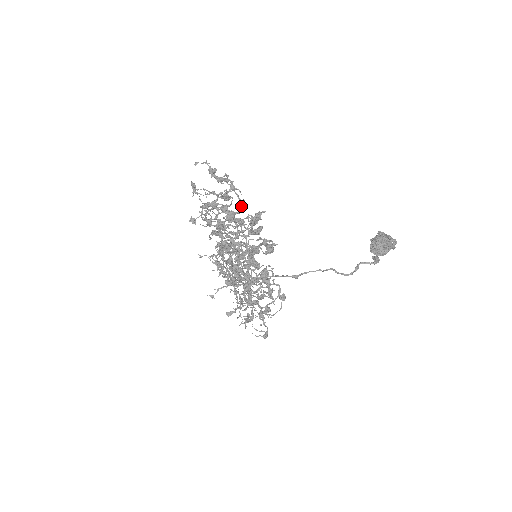
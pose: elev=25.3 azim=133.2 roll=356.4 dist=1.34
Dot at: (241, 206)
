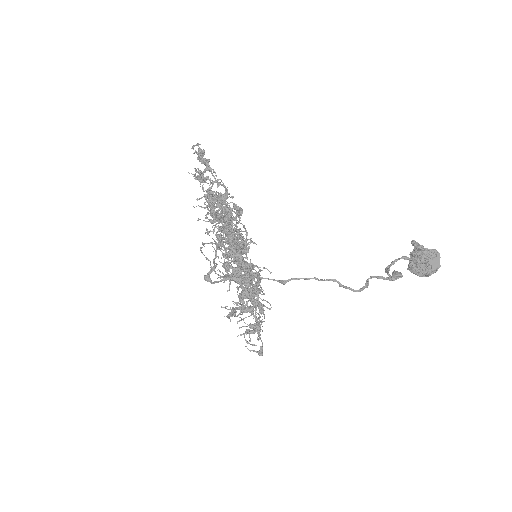
Dot at: (225, 192)
